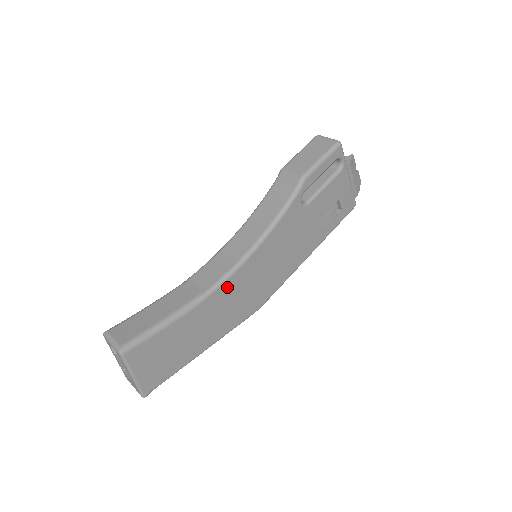
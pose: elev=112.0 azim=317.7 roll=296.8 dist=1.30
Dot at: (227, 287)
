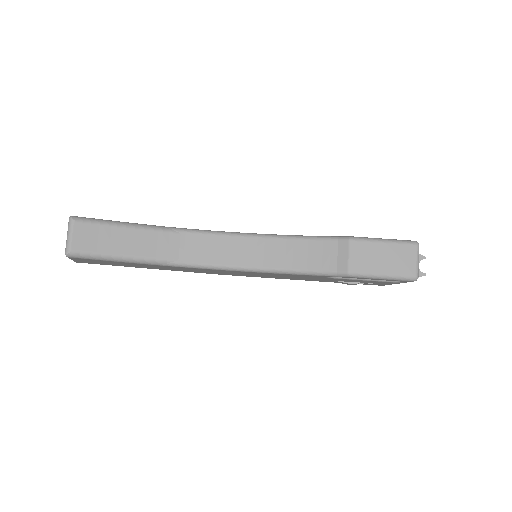
Dot at: (201, 269)
